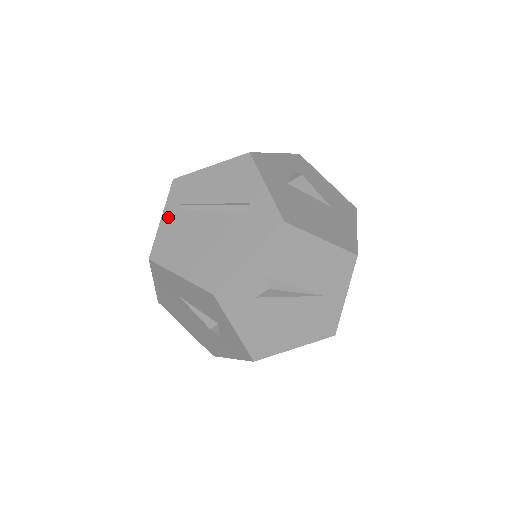
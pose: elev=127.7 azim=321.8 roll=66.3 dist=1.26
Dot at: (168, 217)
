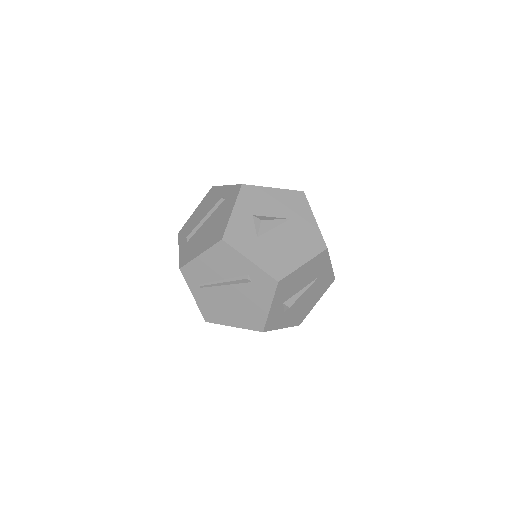
Dot at: (197, 295)
